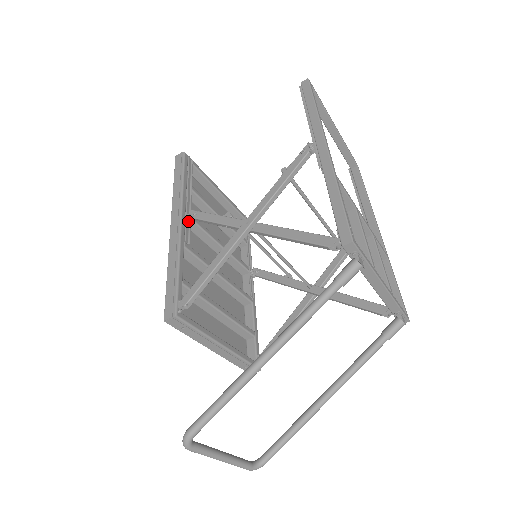
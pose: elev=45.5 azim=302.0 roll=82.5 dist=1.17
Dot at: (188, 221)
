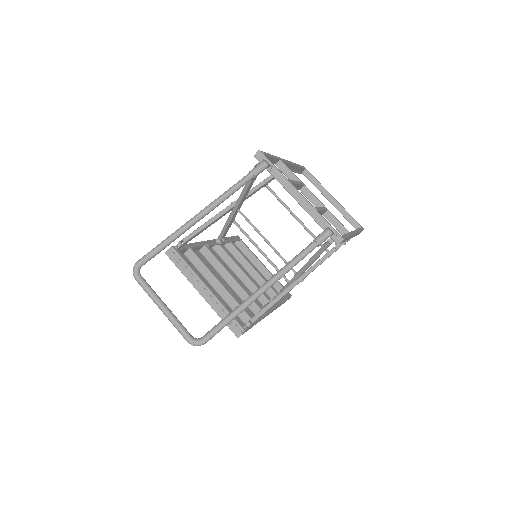
Dot at: (217, 244)
